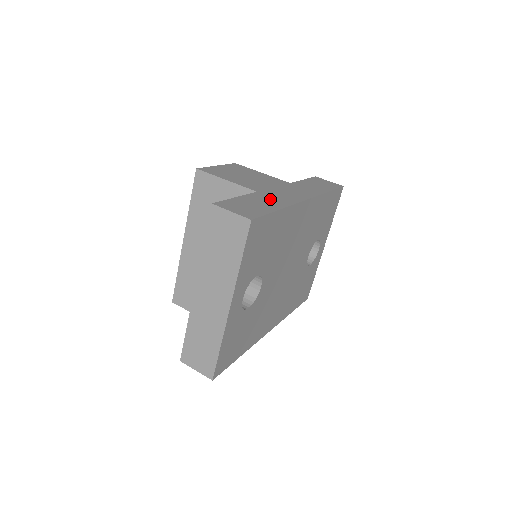
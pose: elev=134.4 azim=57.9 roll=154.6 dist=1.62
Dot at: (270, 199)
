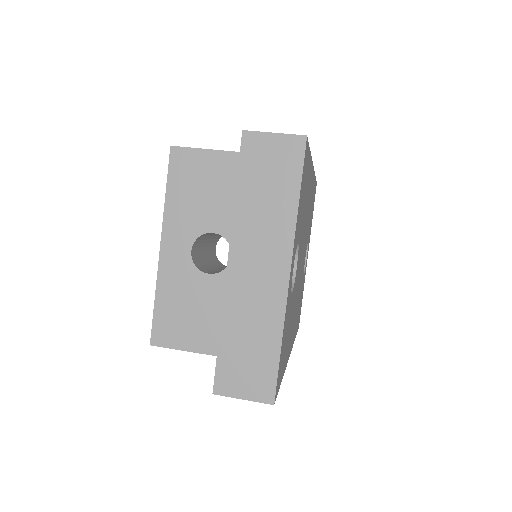
Dot at: occluded
